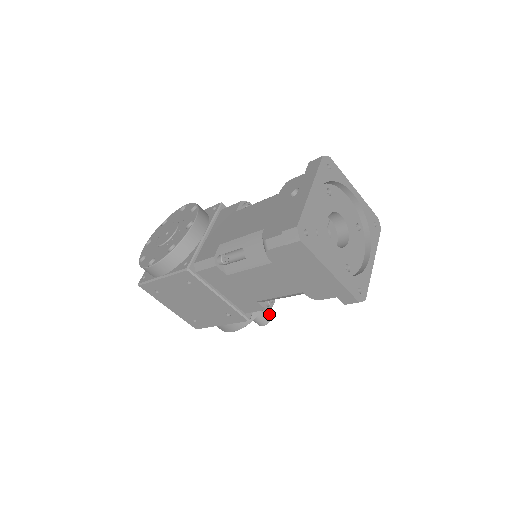
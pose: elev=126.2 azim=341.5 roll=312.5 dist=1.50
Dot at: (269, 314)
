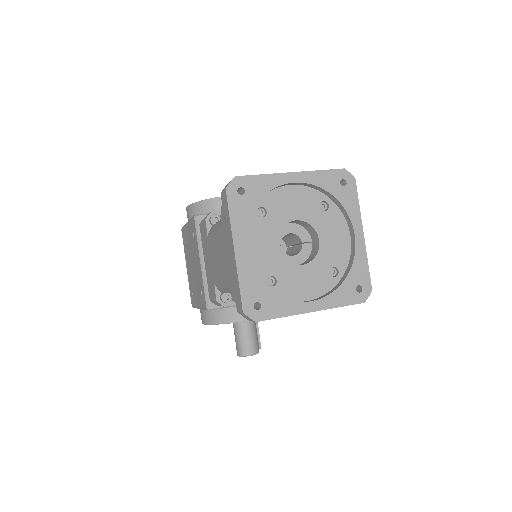
Dot at: (251, 349)
